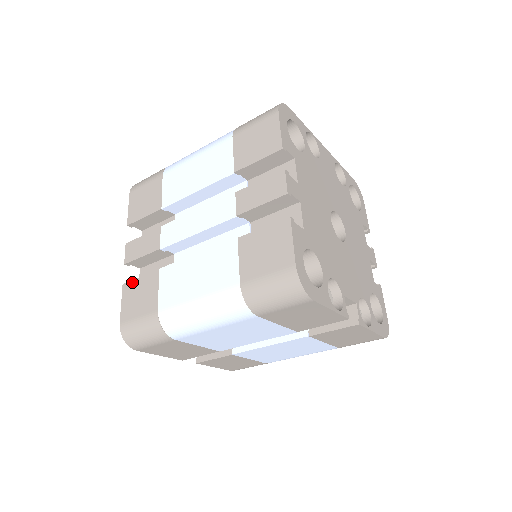
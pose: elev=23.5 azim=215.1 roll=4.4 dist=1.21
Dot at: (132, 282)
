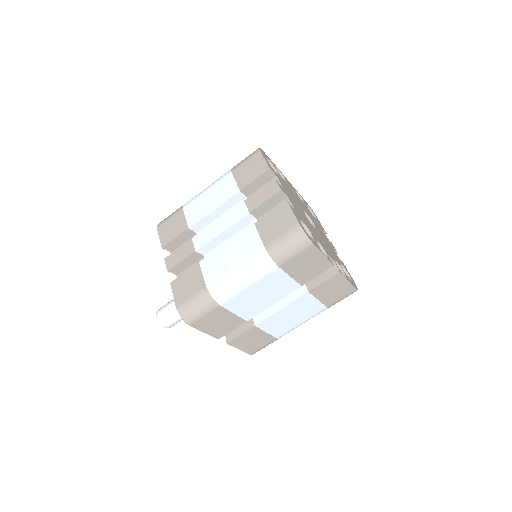
Dot at: (178, 278)
